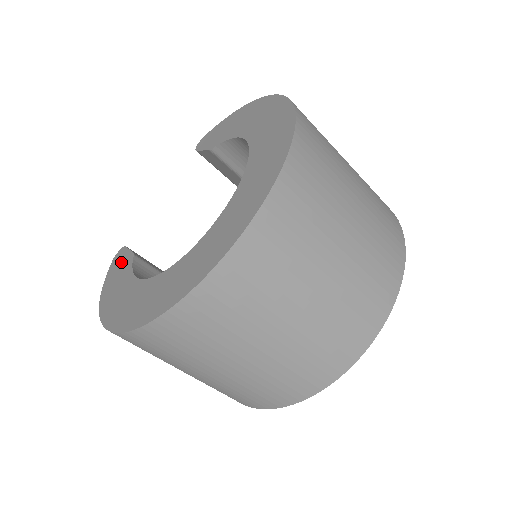
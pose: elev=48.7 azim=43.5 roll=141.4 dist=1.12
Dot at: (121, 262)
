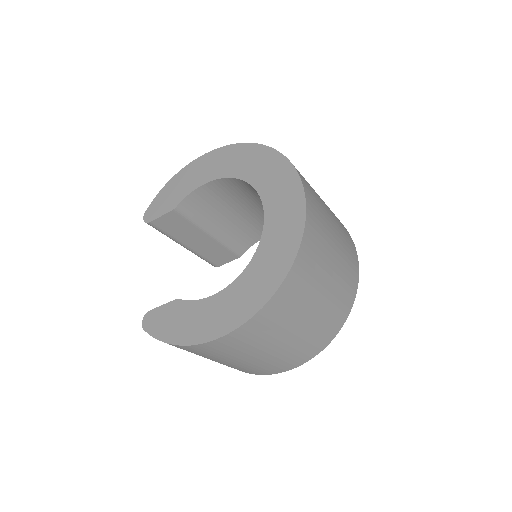
Dot at: (165, 316)
